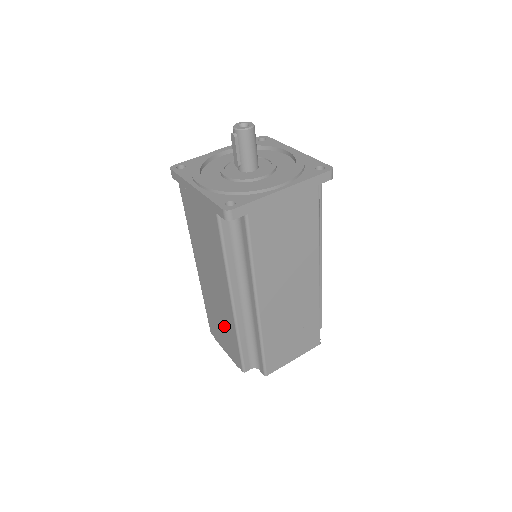
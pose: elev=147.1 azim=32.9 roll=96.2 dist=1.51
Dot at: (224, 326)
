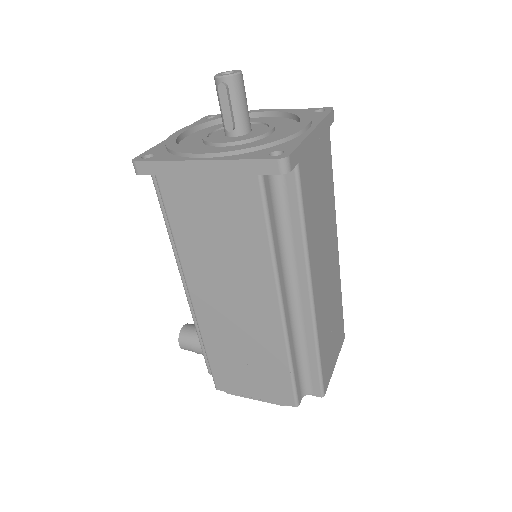
Dot at: (256, 358)
